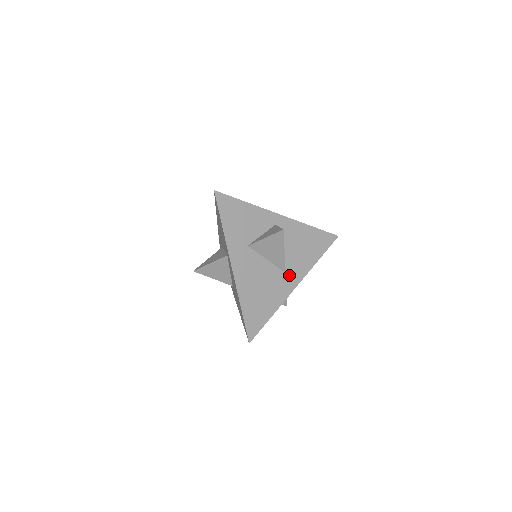
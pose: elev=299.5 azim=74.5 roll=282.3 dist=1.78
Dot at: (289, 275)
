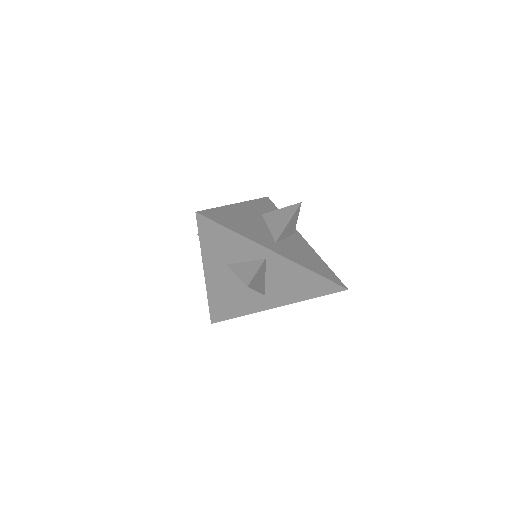
Dot at: (269, 298)
